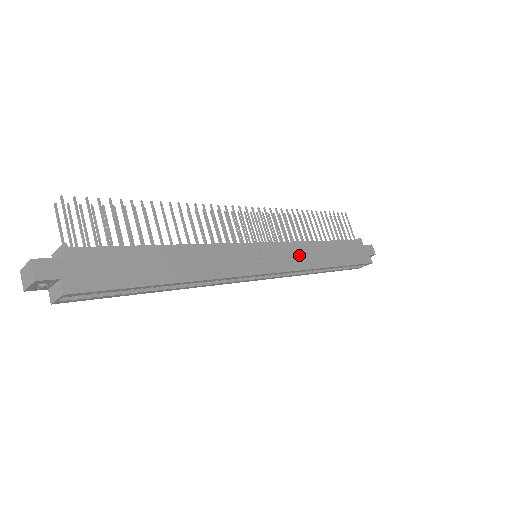
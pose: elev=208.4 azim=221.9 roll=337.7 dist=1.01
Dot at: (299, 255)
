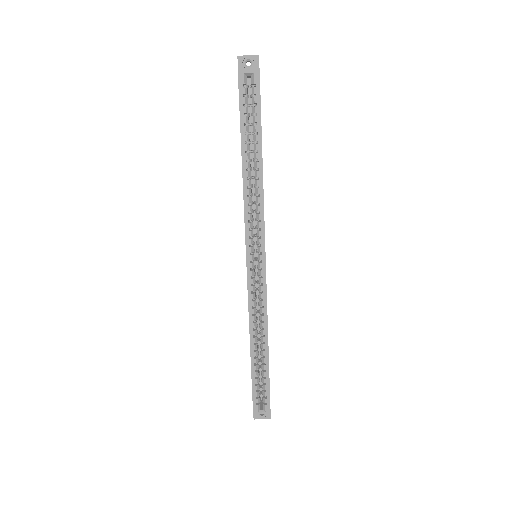
Dot at: occluded
